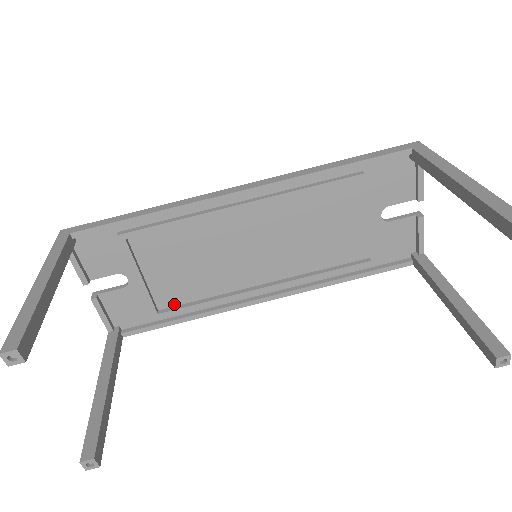
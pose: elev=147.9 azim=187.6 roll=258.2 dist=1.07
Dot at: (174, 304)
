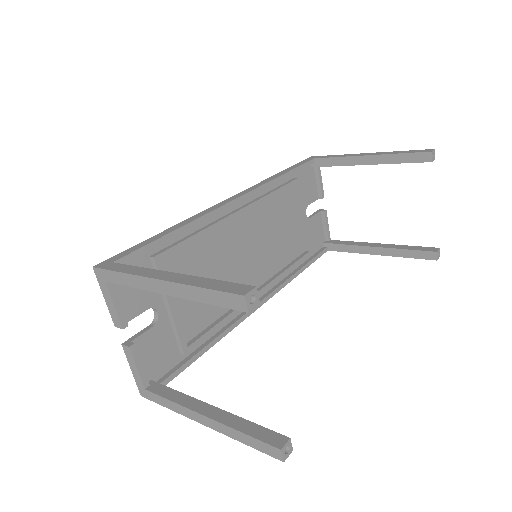
Dot at: (195, 334)
